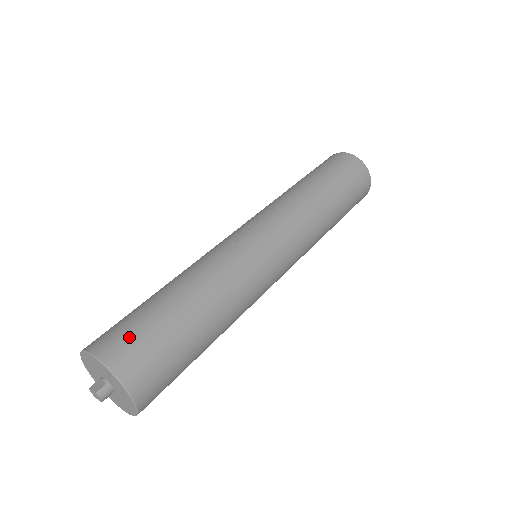
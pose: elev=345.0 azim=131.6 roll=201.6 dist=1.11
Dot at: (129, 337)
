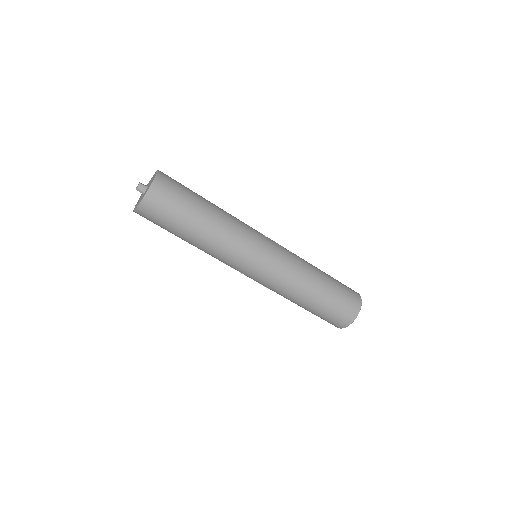
Dot at: (176, 182)
